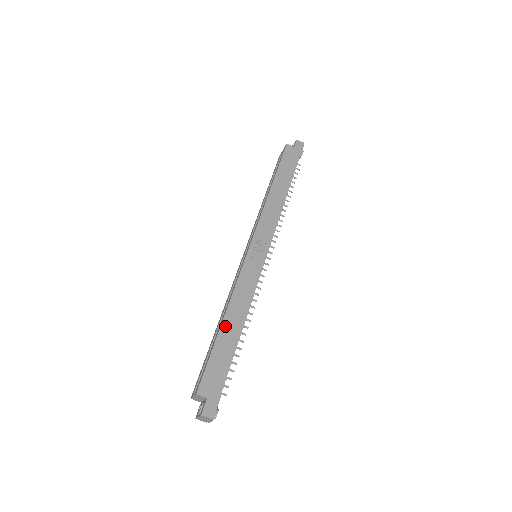
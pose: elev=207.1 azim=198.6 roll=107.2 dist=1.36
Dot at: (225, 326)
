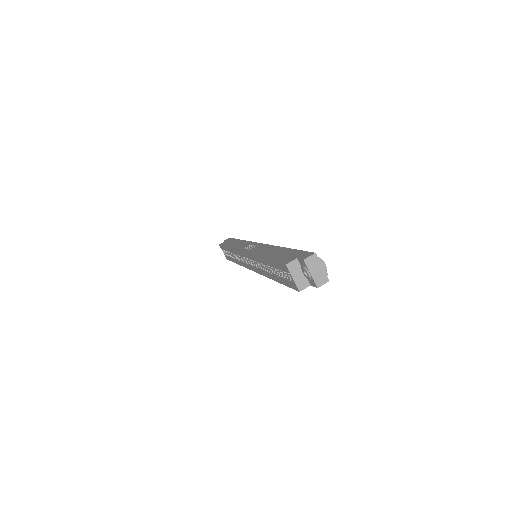
Dot at: (267, 256)
